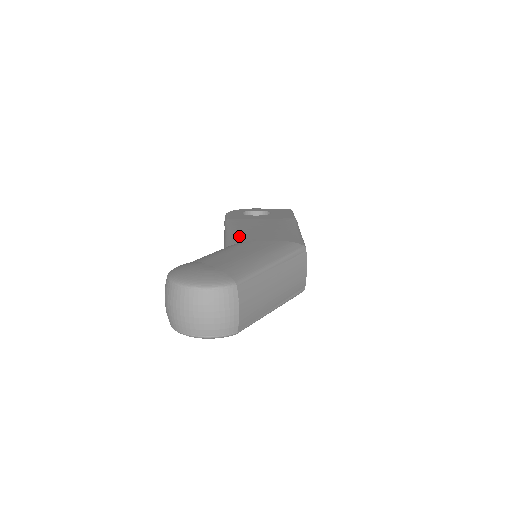
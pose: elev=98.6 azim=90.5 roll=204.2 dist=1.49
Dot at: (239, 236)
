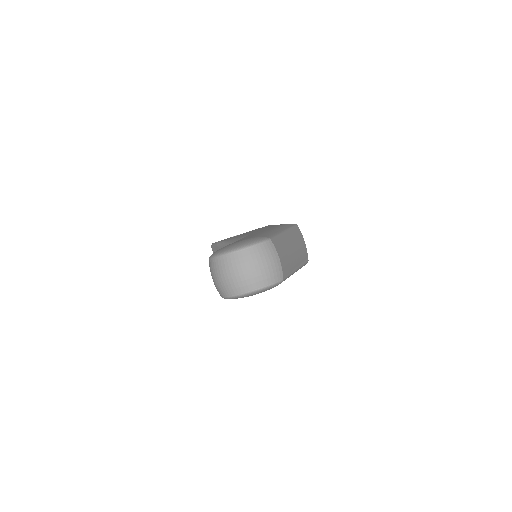
Dot at: occluded
